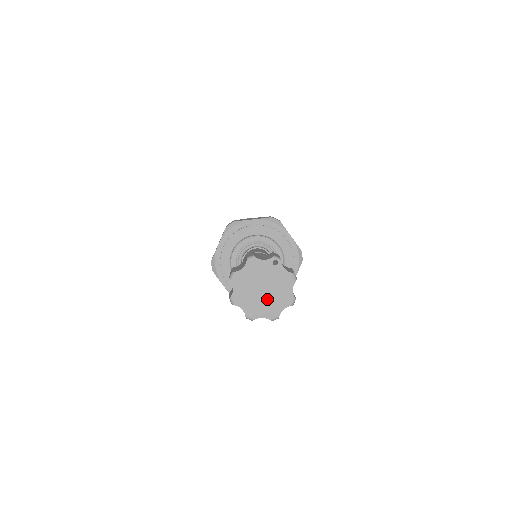
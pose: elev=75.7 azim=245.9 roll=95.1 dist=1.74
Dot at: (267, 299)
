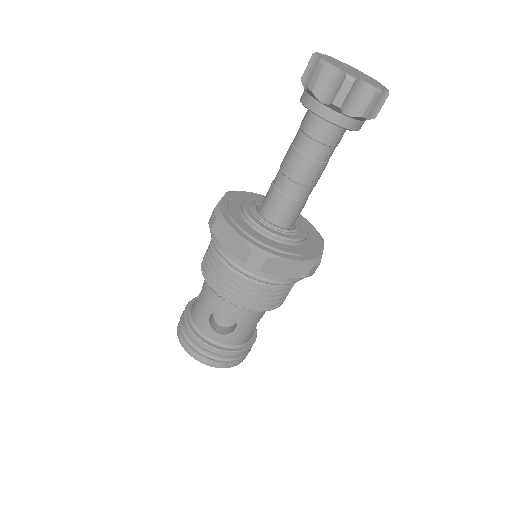
Dot at: (361, 77)
